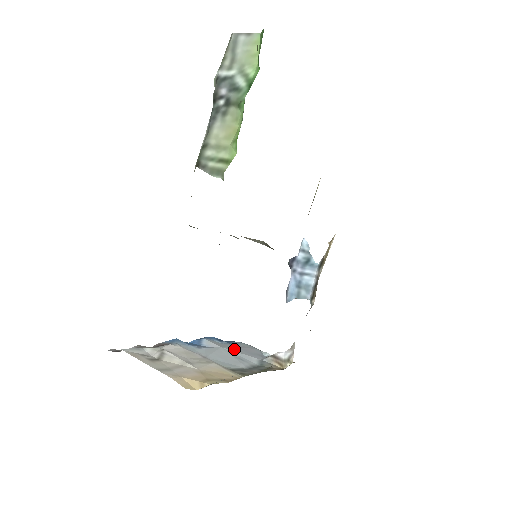
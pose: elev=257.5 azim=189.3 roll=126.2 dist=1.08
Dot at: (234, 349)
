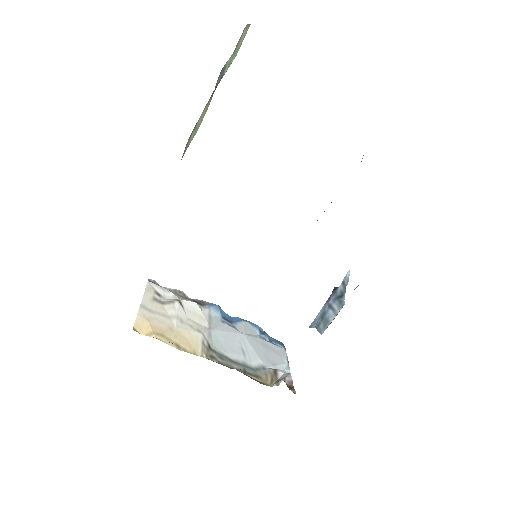
Dot at: (254, 343)
